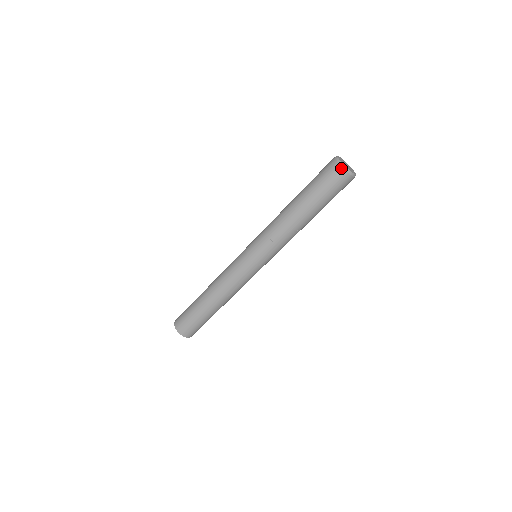
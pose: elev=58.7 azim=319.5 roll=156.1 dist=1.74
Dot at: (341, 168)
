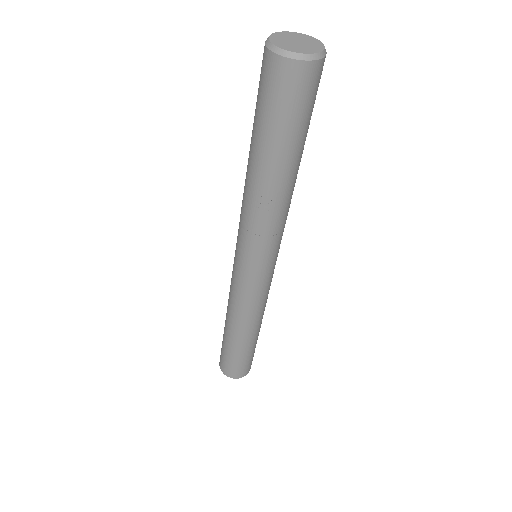
Dot at: (268, 52)
